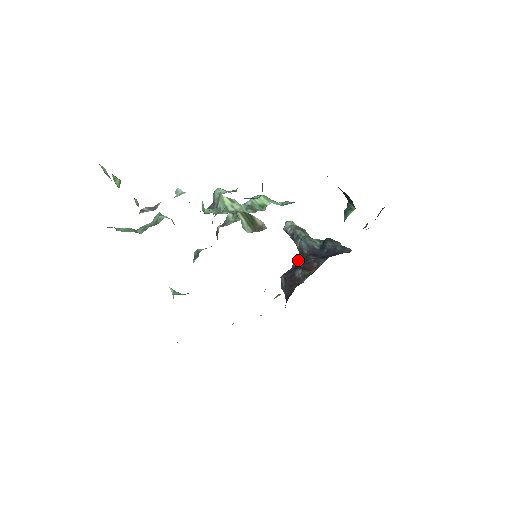
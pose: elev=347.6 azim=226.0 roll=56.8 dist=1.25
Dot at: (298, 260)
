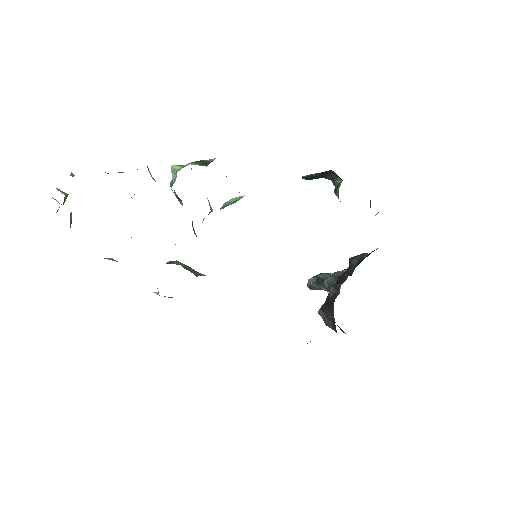
Dot at: occluded
